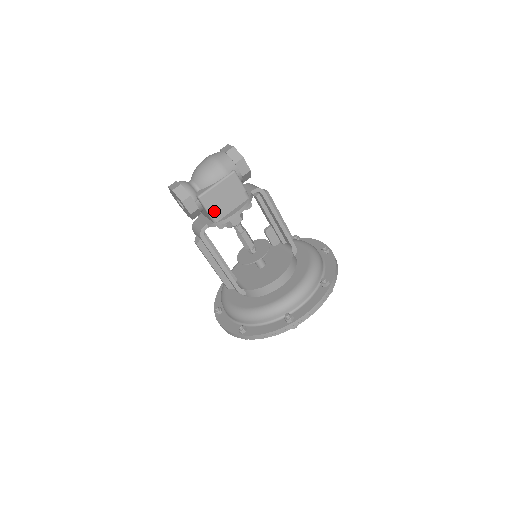
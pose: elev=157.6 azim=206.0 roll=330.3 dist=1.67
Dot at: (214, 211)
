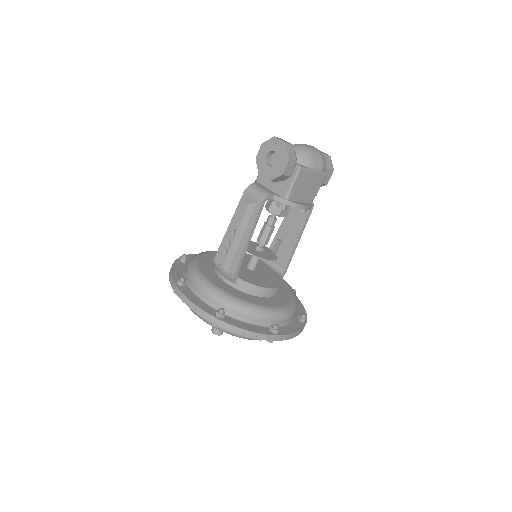
Dot at: (295, 189)
